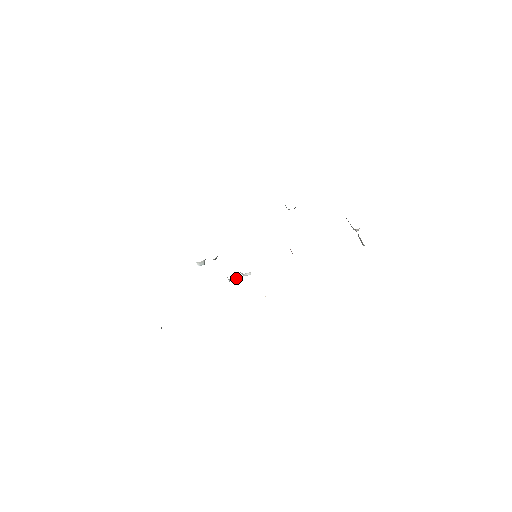
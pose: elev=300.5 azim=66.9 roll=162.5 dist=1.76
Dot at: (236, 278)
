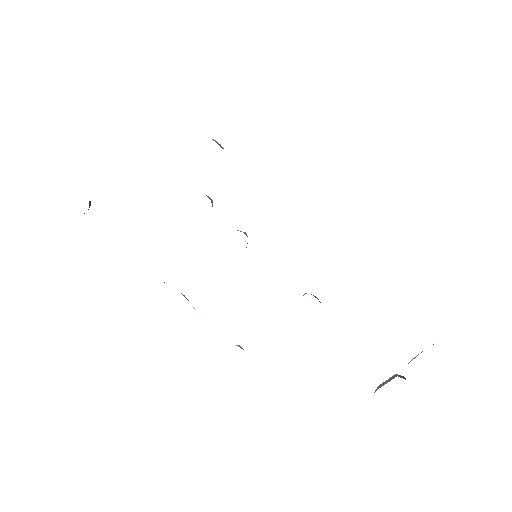
Dot at: occluded
